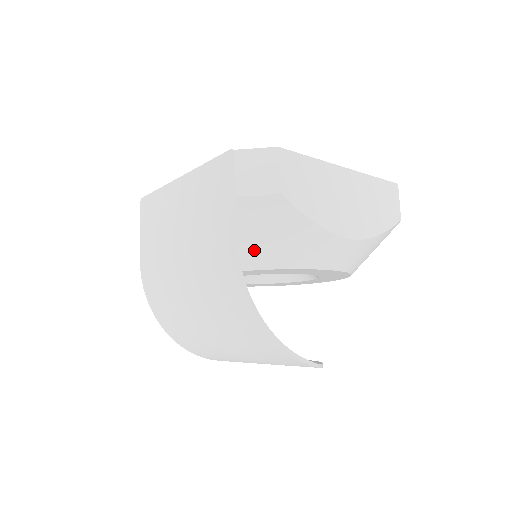
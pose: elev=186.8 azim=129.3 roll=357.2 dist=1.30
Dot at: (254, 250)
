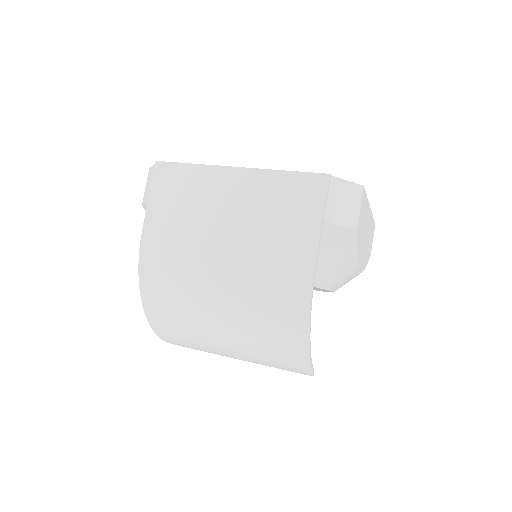
Dot at: occluded
